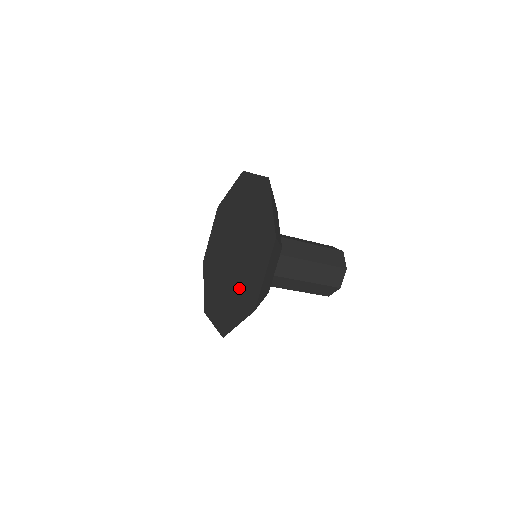
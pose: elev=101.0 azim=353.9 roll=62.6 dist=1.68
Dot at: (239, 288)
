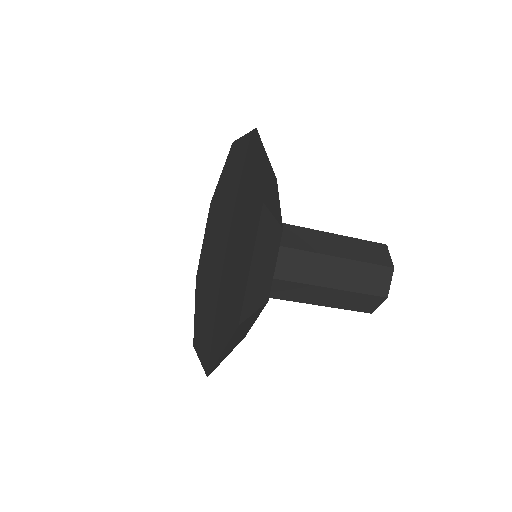
Dot at: (238, 244)
